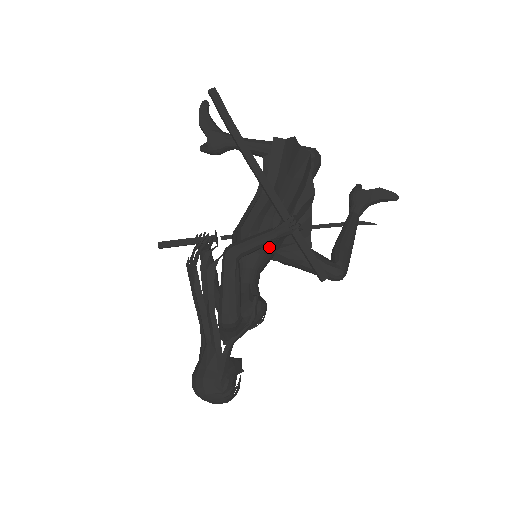
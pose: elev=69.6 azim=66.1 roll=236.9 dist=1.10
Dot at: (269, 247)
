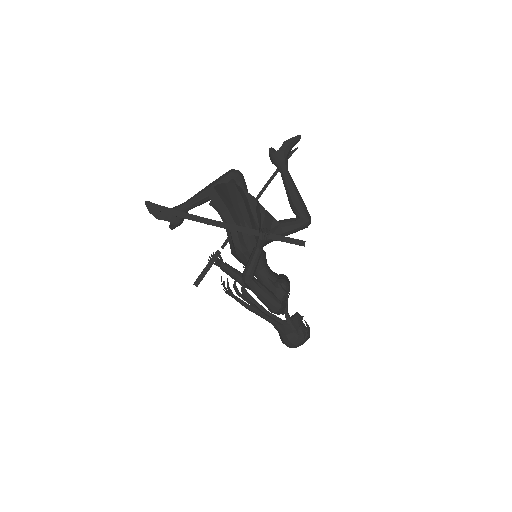
Dot at: occluded
